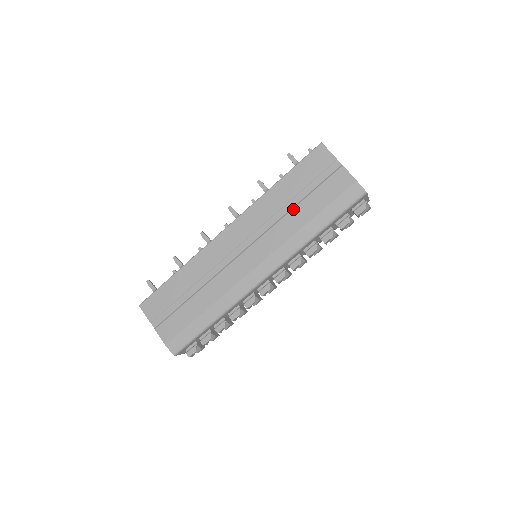
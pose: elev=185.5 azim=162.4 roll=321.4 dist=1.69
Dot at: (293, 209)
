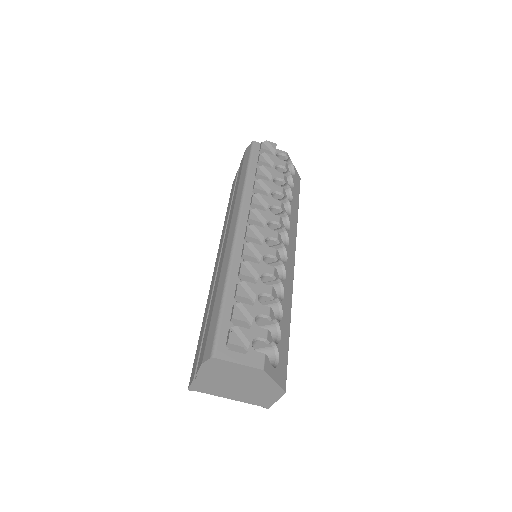
Dot at: (232, 201)
